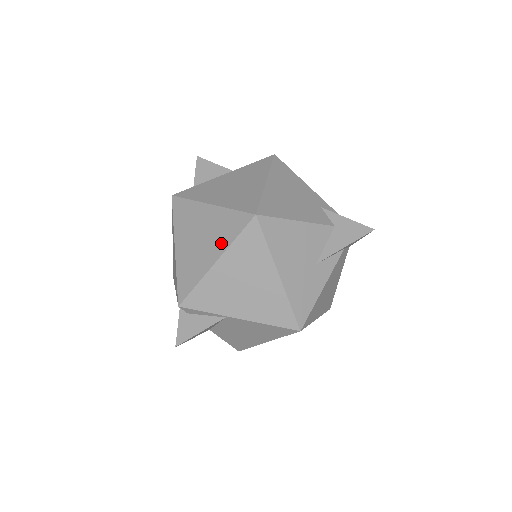
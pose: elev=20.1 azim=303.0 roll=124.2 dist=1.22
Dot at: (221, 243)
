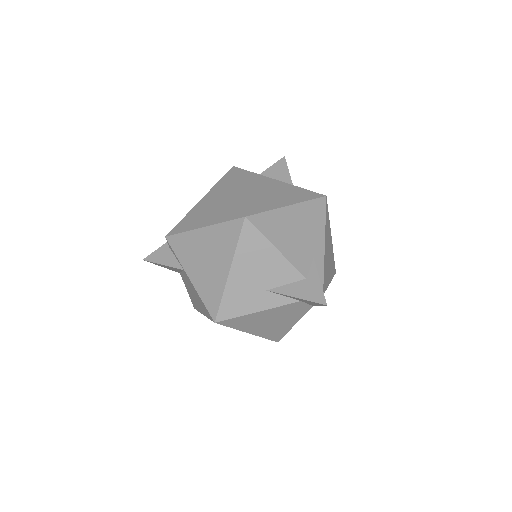
Dot at: (216, 218)
